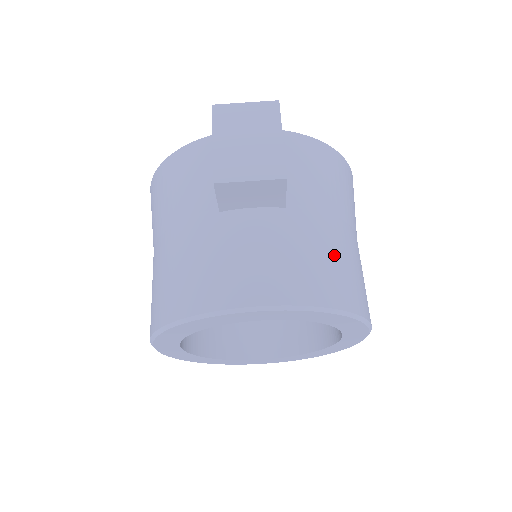
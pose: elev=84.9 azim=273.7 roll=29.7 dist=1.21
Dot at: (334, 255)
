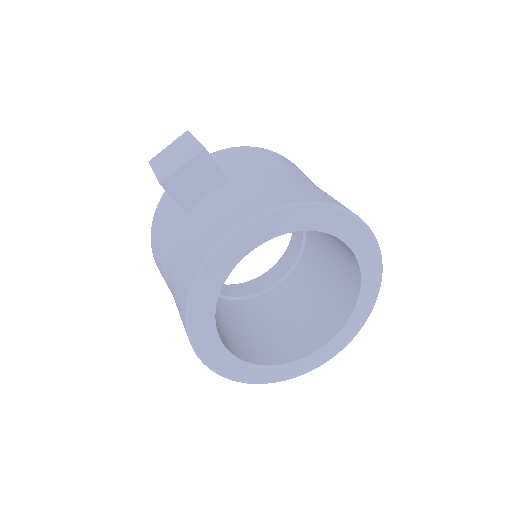
Dot at: (284, 183)
